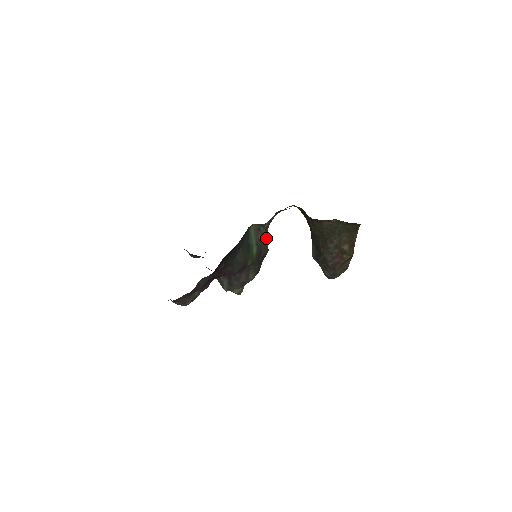
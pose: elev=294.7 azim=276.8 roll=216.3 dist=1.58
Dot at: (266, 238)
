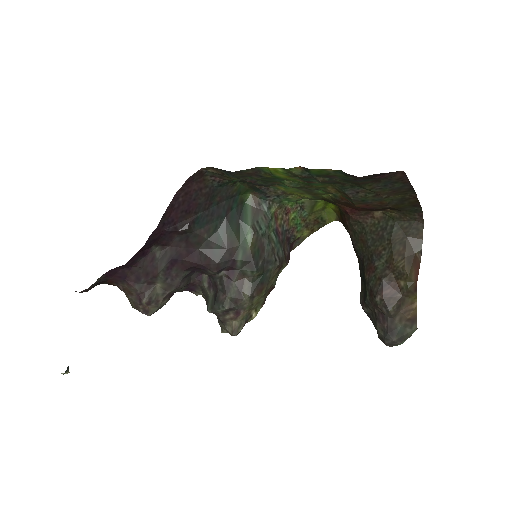
Dot at: (278, 238)
